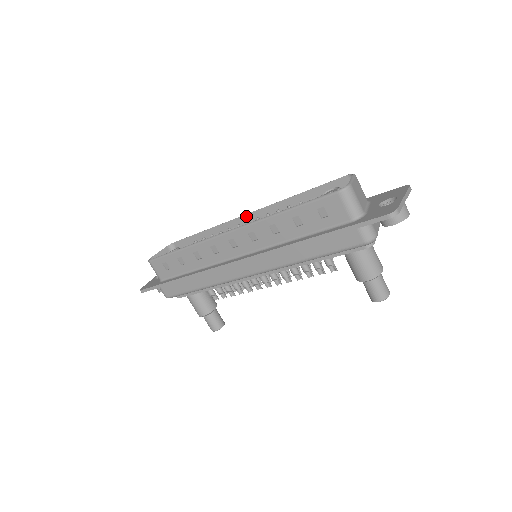
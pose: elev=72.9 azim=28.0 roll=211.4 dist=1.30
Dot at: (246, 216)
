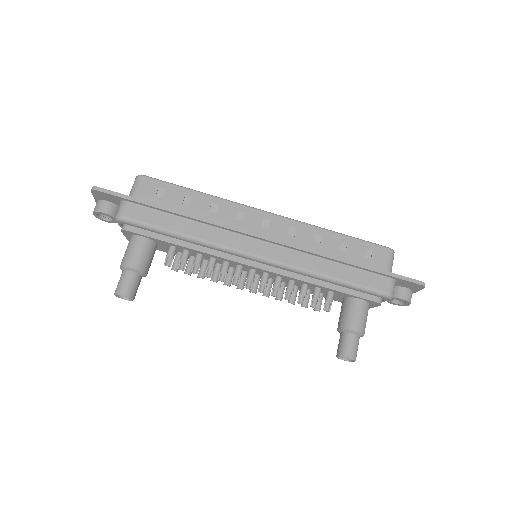
Dot at: occluded
